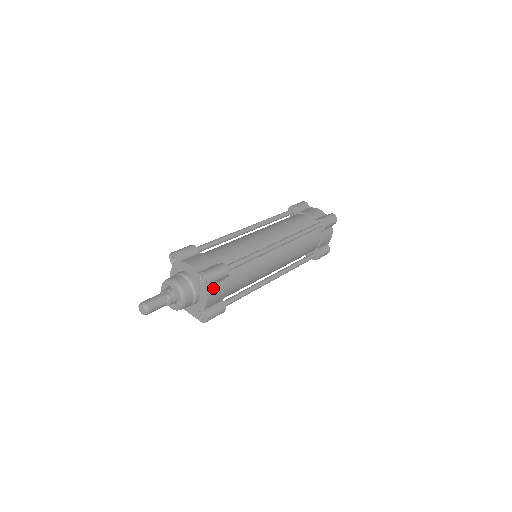
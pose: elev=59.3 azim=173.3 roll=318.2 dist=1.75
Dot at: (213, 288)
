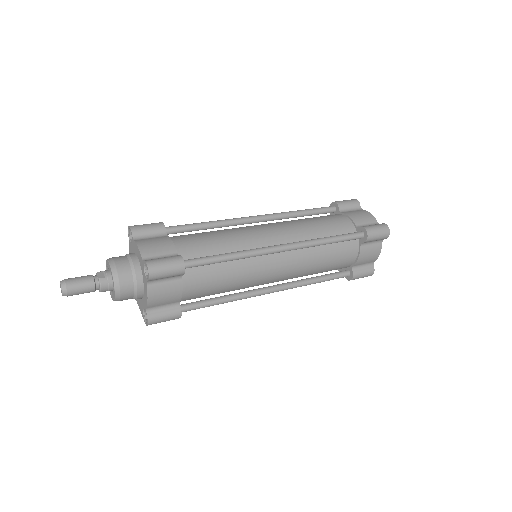
Dot at: (160, 285)
